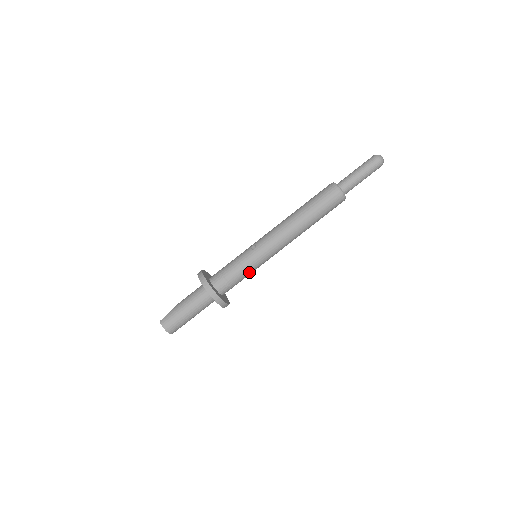
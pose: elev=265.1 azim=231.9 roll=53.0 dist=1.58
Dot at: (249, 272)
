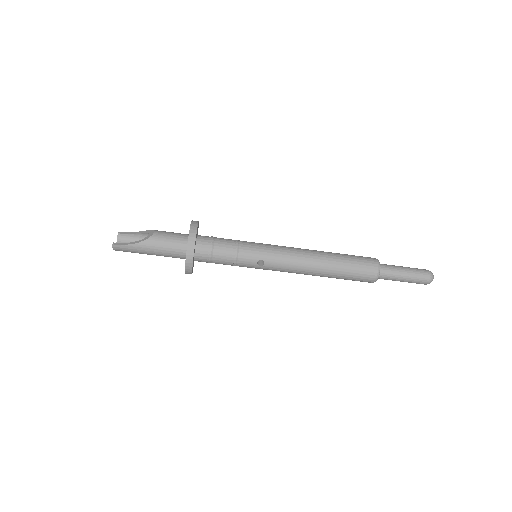
Dot at: occluded
